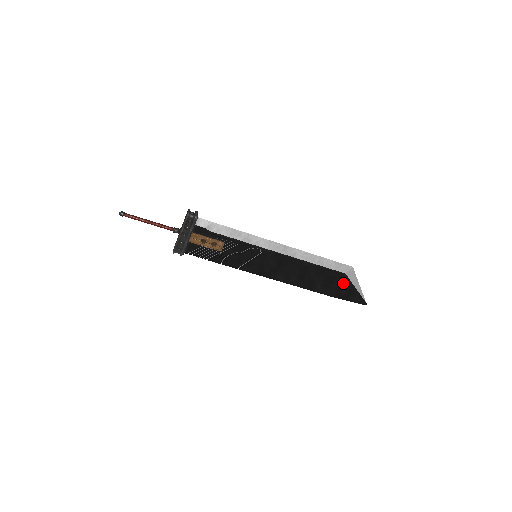
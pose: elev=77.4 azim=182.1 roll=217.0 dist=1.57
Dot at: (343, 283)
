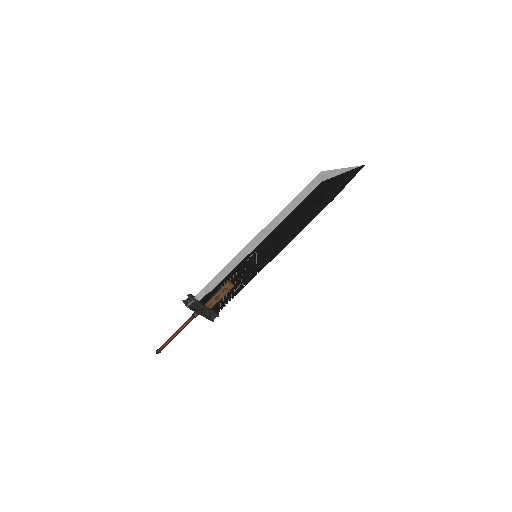
Dot at: (330, 185)
